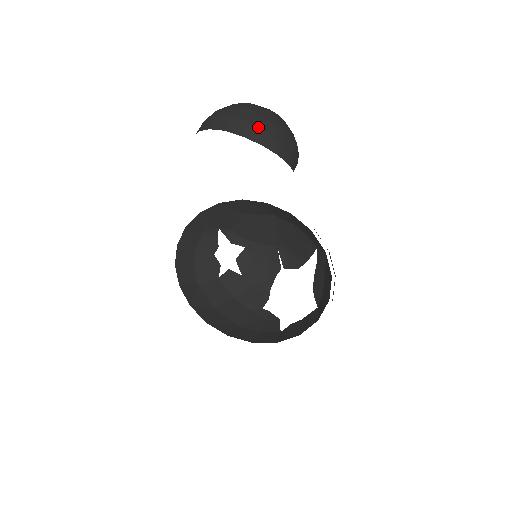
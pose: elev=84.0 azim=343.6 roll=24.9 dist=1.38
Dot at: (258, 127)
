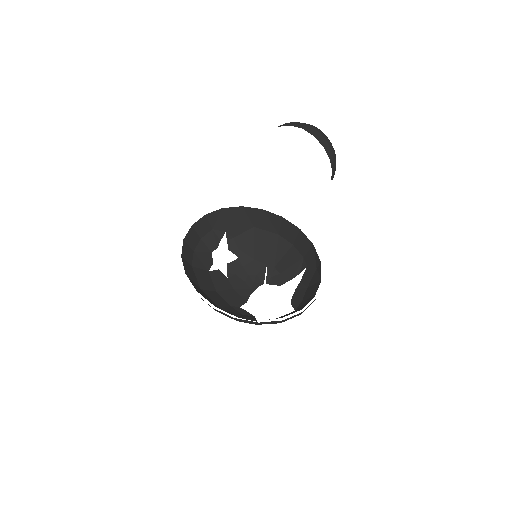
Dot at: (324, 137)
